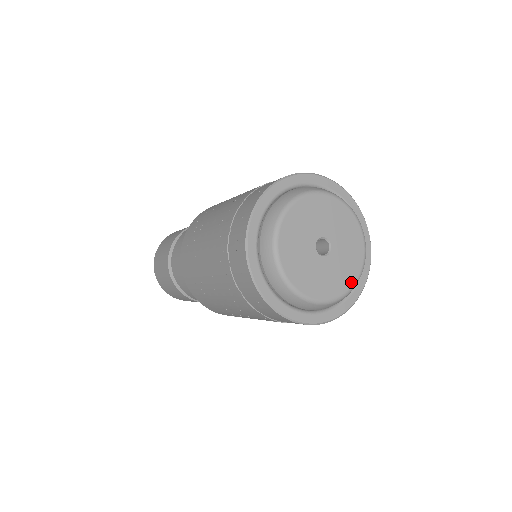
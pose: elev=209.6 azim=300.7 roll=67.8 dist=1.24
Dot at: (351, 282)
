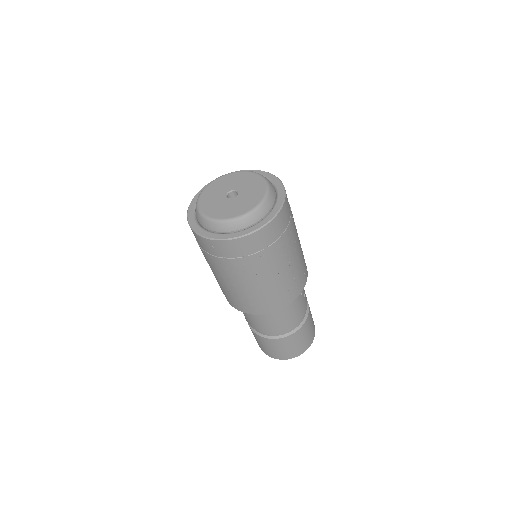
Dot at: (258, 201)
